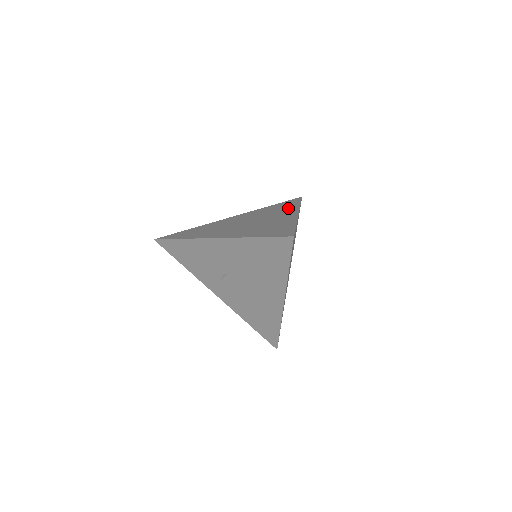
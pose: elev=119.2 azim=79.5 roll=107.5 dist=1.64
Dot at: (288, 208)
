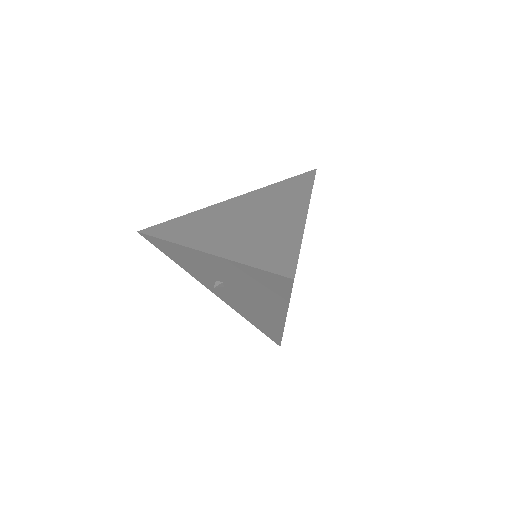
Dot at: (296, 196)
